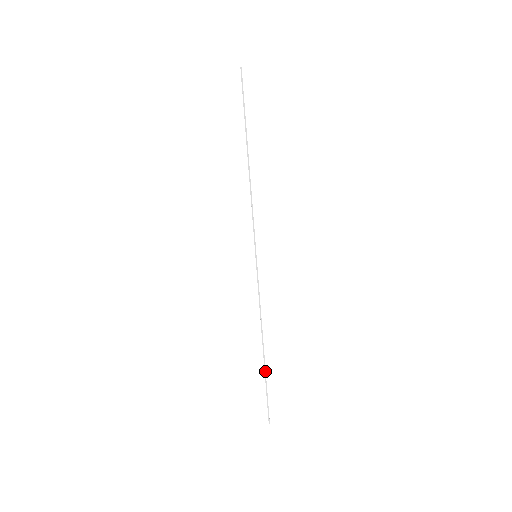
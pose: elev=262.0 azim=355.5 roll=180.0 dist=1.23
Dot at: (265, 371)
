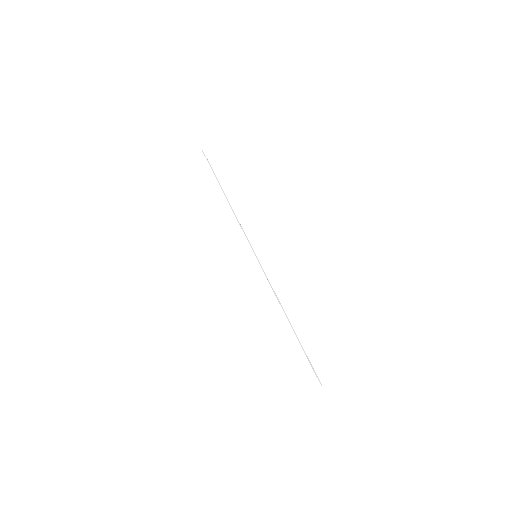
Dot at: occluded
